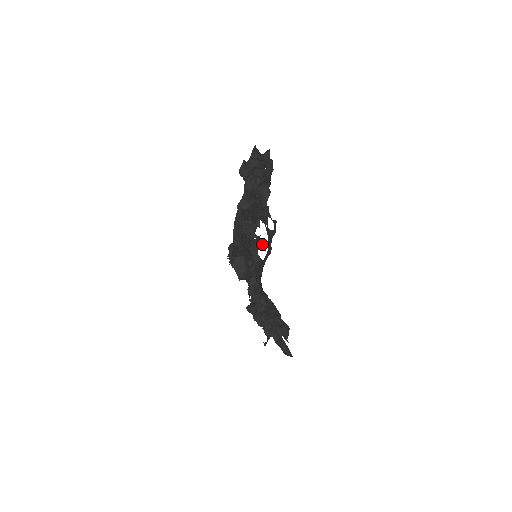
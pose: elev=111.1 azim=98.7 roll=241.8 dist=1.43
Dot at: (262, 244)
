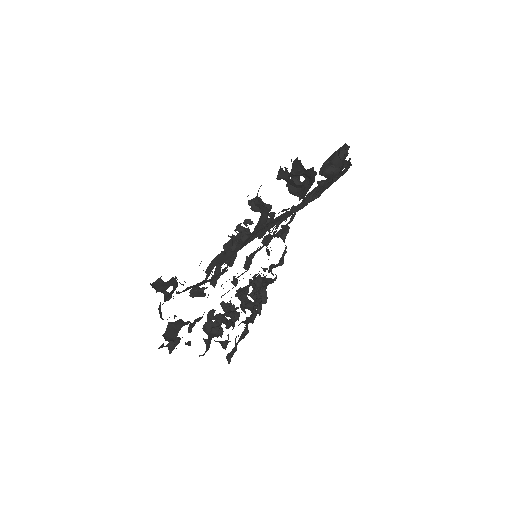
Dot at: occluded
